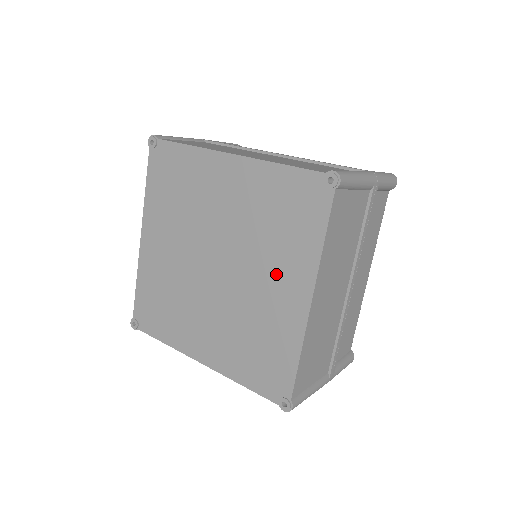
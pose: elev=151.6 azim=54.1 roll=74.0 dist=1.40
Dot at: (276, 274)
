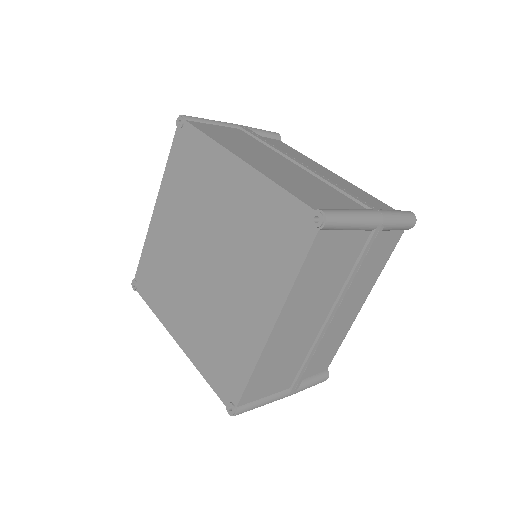
Dot at: (251, 289)
